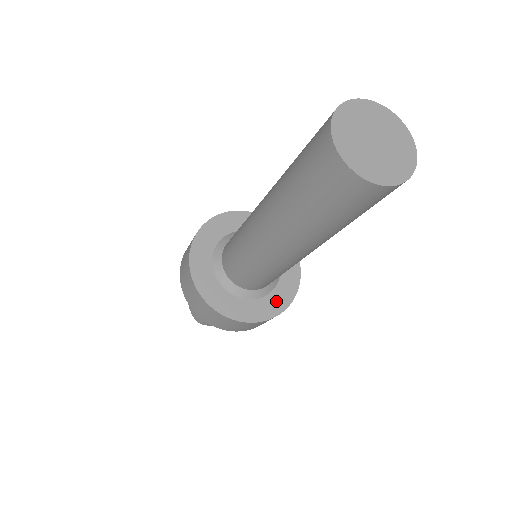
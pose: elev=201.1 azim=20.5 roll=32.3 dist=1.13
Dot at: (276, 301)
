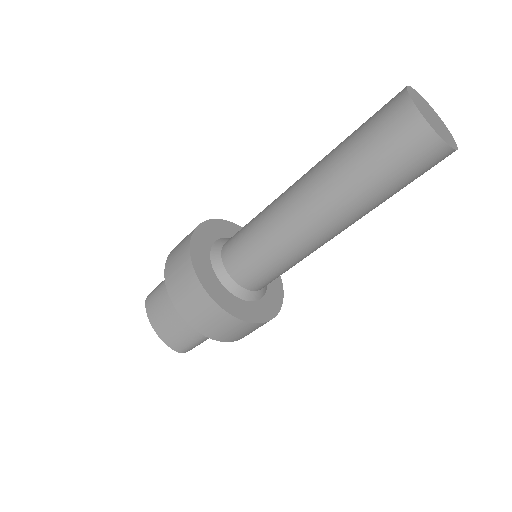
Dot at: (275, 290)
